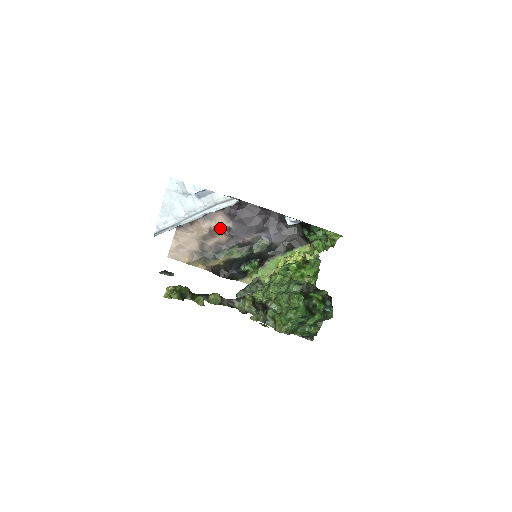
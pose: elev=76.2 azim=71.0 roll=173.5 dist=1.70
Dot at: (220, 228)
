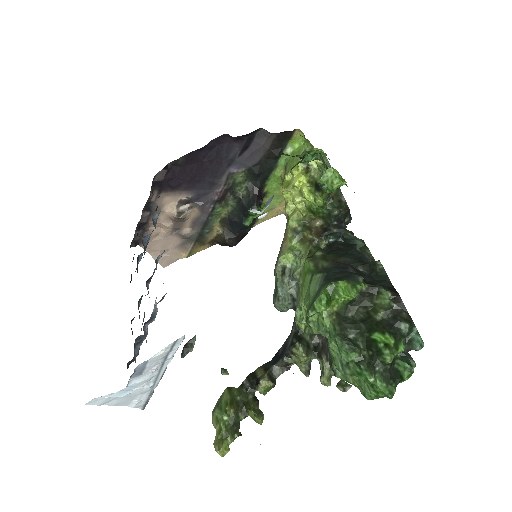
Dot at: (180, 208)
